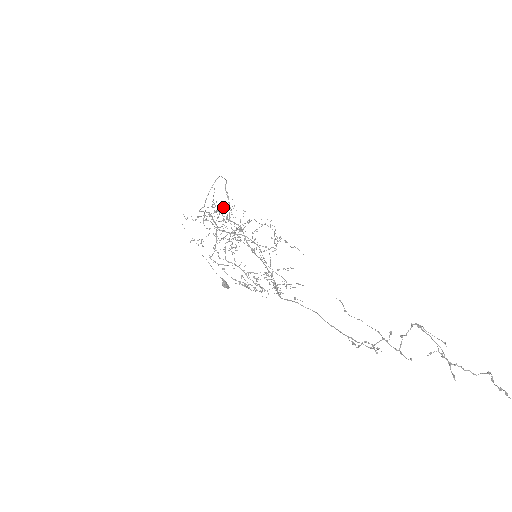
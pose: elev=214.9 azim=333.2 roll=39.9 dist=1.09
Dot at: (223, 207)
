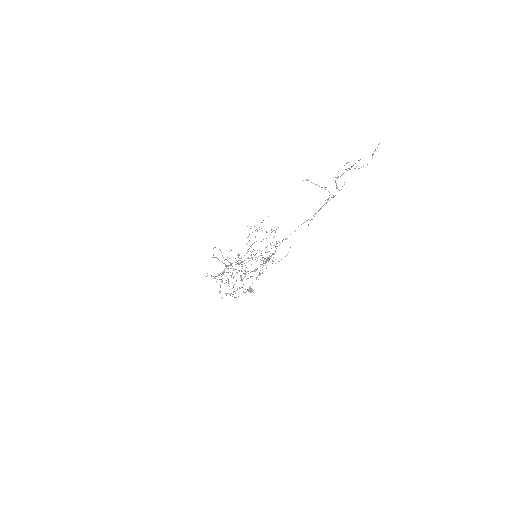
Dot at: occluded
